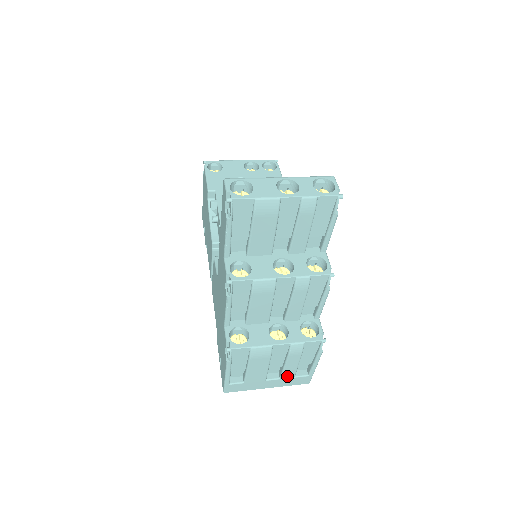
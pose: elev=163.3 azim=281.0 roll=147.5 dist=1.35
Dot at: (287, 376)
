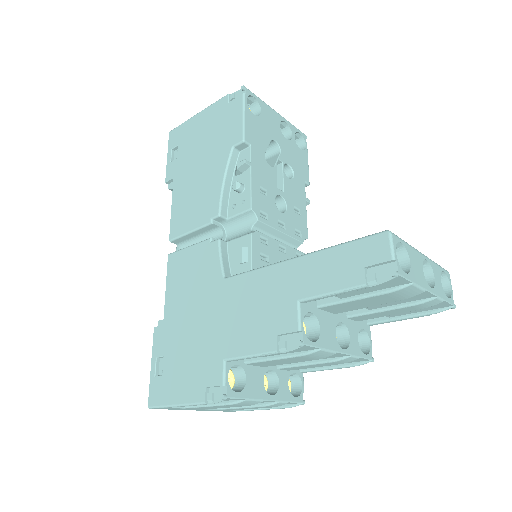
Dot at: (227, 409)
